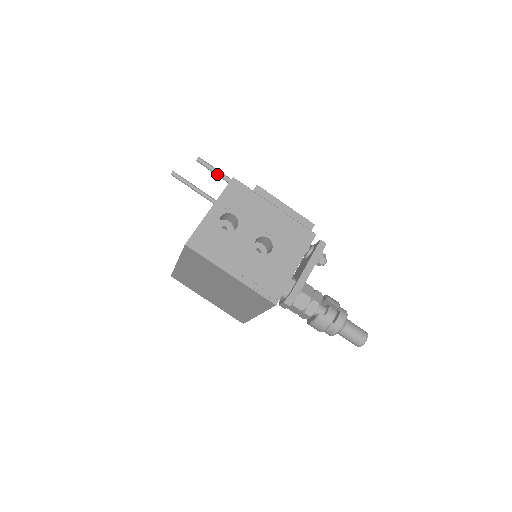
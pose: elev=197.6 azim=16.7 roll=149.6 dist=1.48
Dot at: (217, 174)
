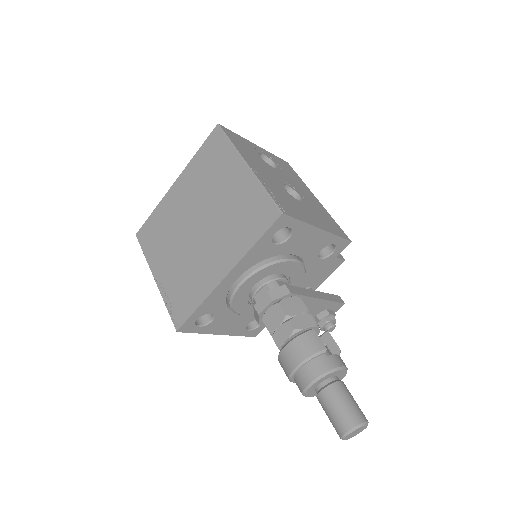
Dot at: occluded
